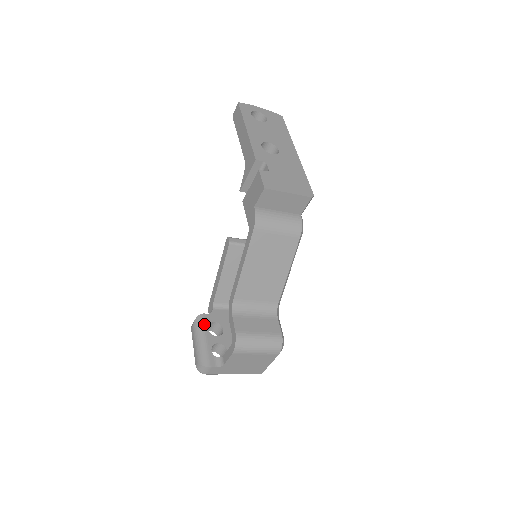
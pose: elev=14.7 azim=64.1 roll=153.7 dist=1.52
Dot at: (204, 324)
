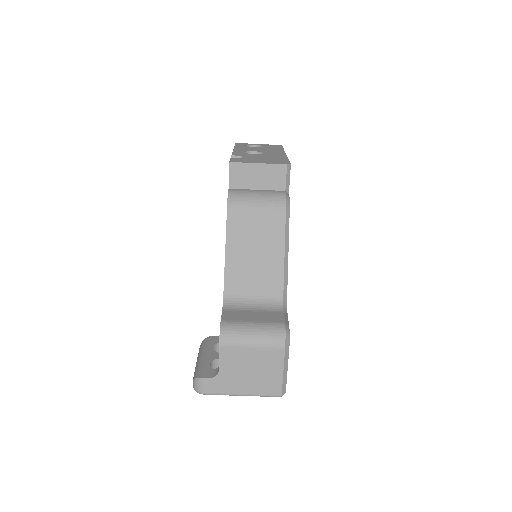
Dot at: (209, 344)
